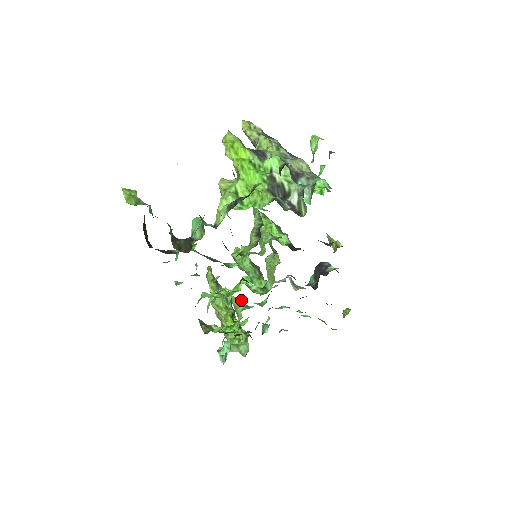
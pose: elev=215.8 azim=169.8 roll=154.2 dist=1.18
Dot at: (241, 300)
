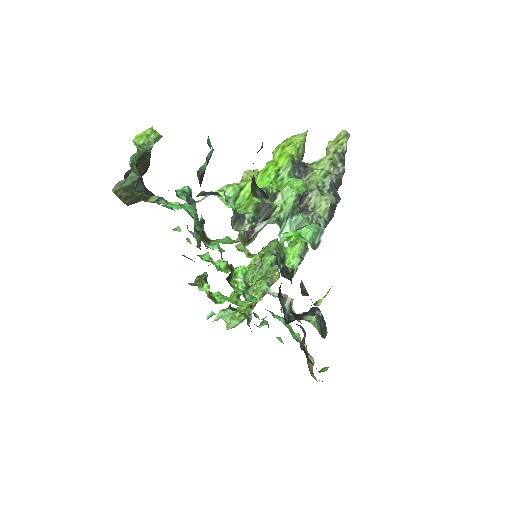
Dot at: occluded
